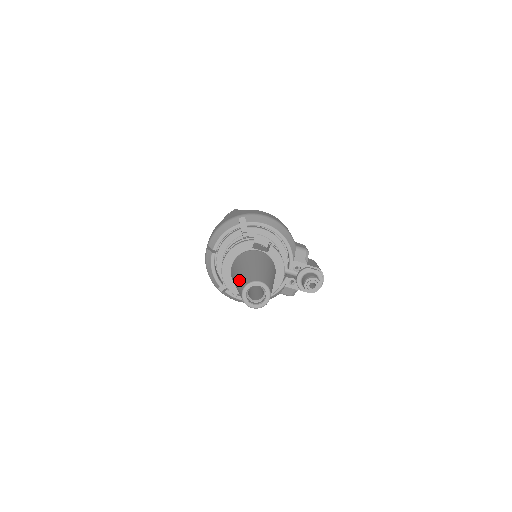
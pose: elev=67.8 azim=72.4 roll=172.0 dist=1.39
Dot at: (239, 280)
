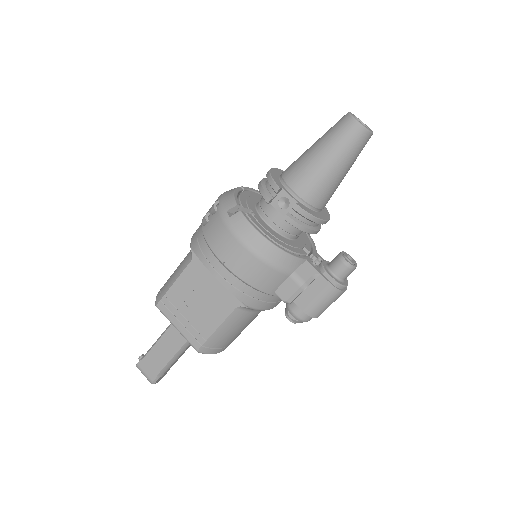
Dot at: occluded
